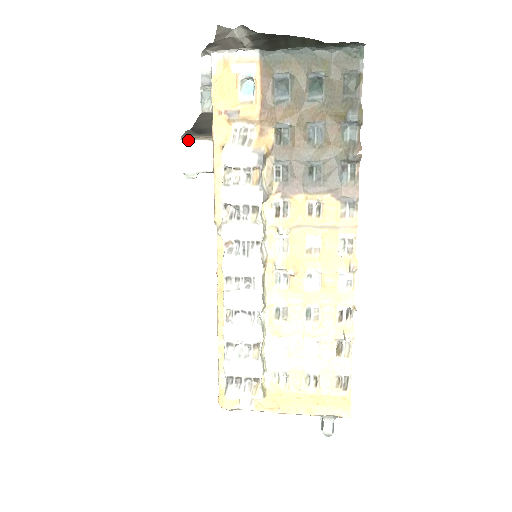
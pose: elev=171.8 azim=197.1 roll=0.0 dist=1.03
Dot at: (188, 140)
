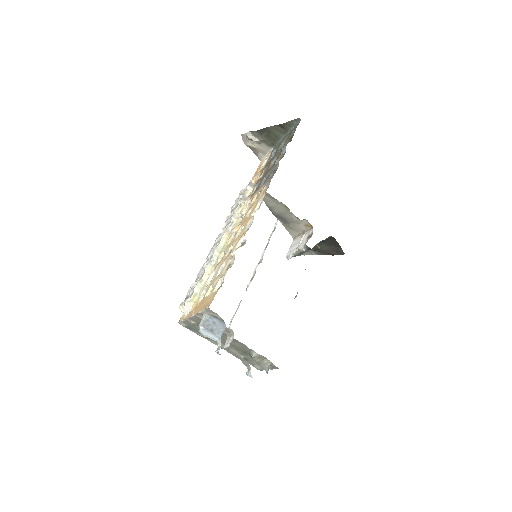
Dot at: (296, 239)
